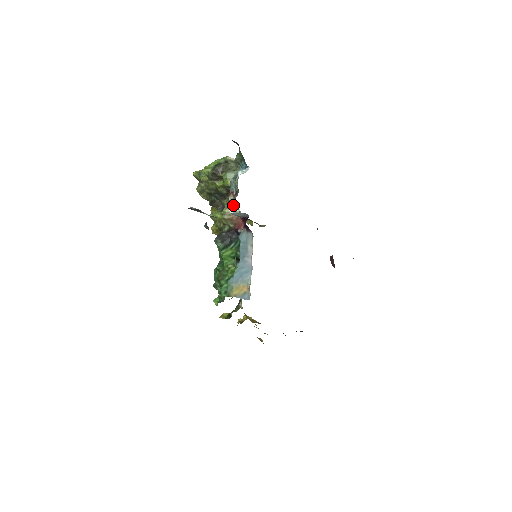
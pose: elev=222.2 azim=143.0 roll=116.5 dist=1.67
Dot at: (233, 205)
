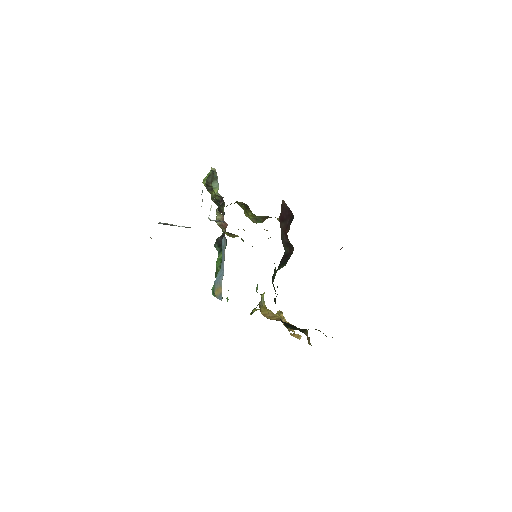
Dot at: occluded
